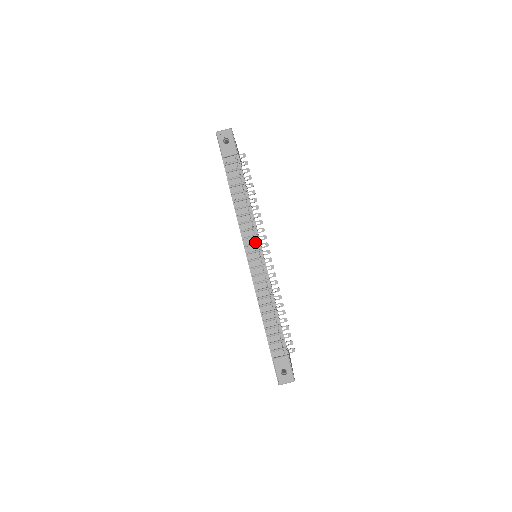
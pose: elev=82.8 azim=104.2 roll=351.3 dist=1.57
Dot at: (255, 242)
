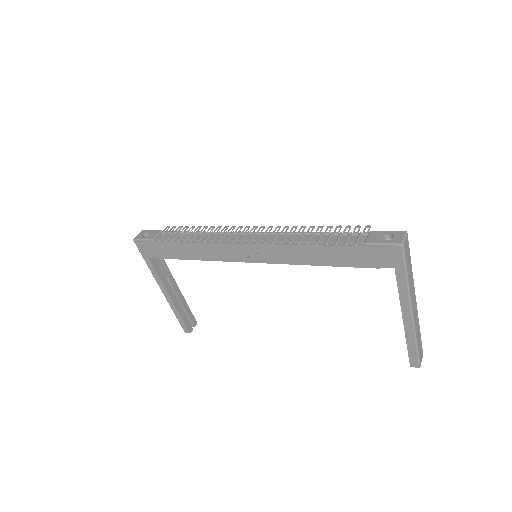
Dot at: (238, 235)
